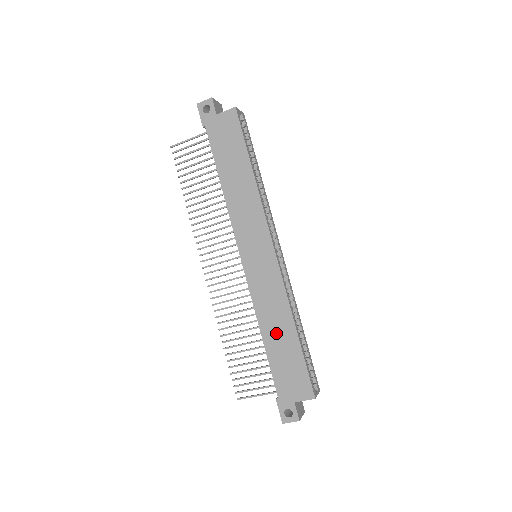
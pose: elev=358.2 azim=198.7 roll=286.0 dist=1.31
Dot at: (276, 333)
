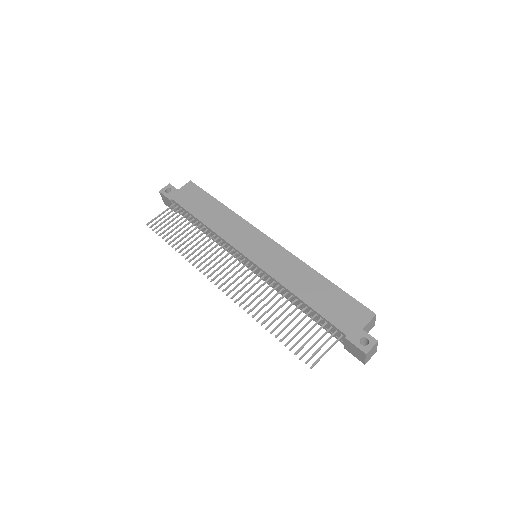
Dot at: (309, 288)
